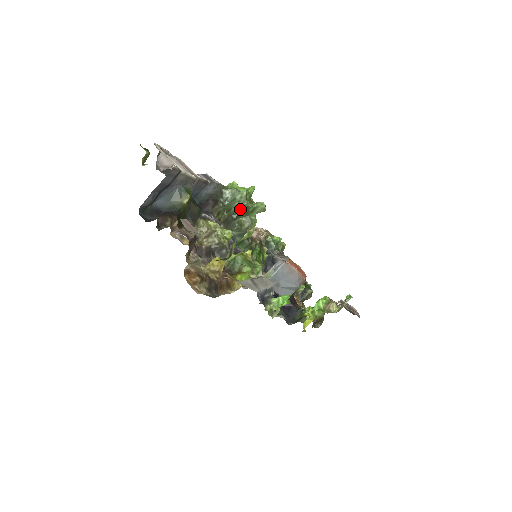
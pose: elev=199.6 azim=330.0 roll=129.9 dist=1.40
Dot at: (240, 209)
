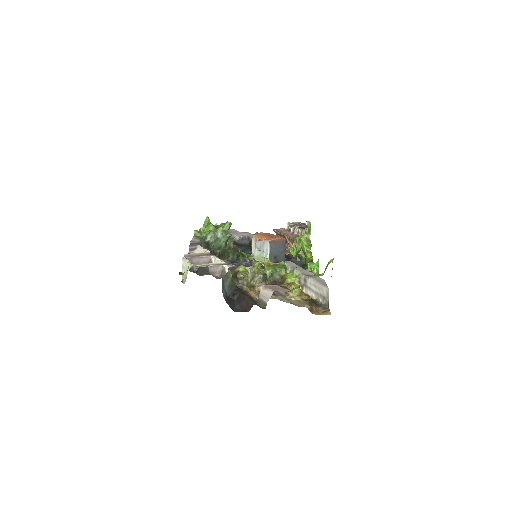
Dot at: (227, 241)
